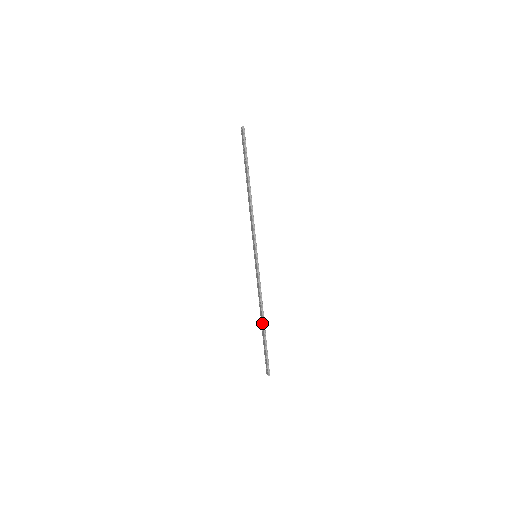
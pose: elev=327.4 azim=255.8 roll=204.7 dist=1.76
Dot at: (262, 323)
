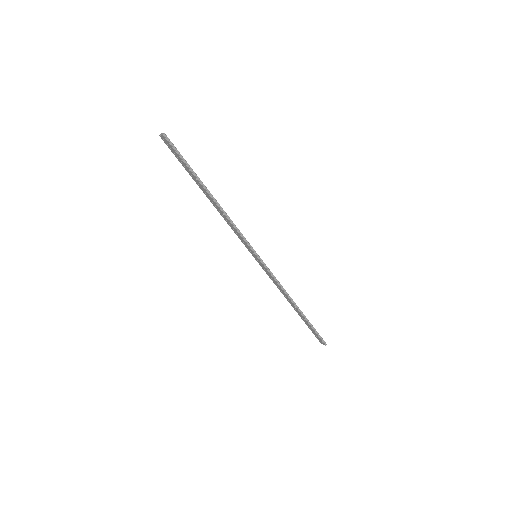
Dot at: (296, 309)
